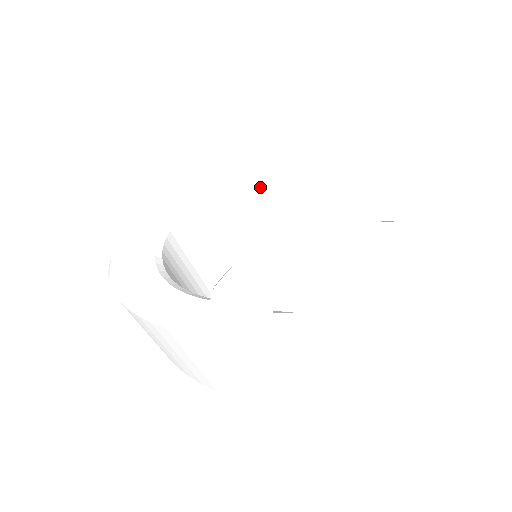
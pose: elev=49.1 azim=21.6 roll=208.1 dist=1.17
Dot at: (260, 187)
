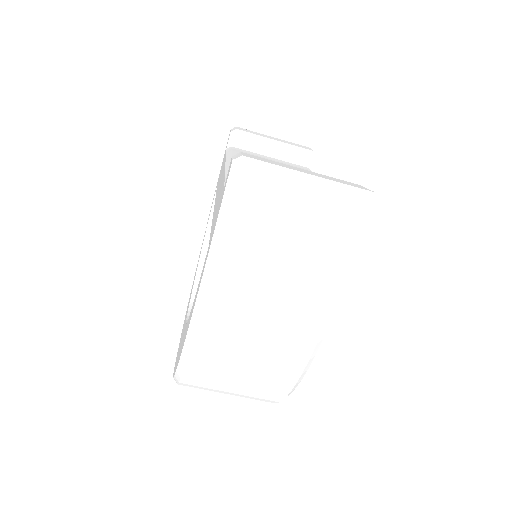
Dot at: occluded
